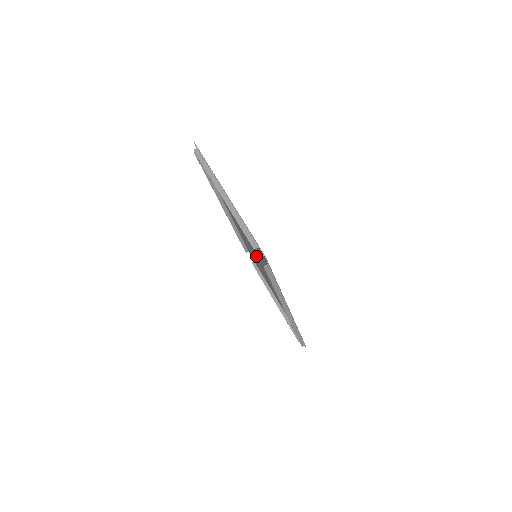
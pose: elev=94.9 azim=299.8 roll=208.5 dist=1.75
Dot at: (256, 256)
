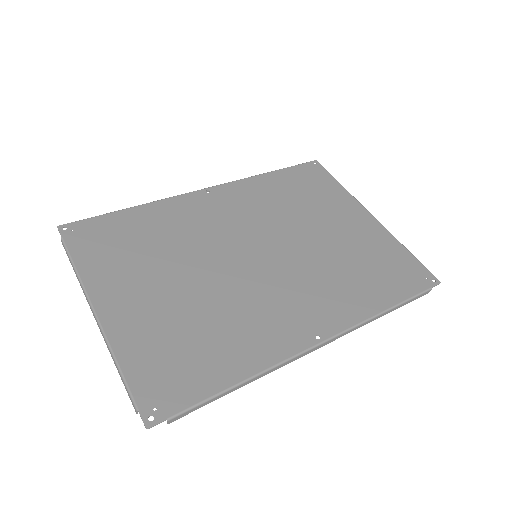
Dot at: (251, 263)
